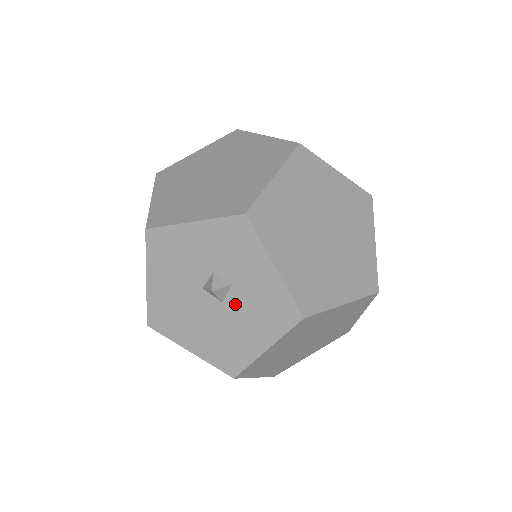
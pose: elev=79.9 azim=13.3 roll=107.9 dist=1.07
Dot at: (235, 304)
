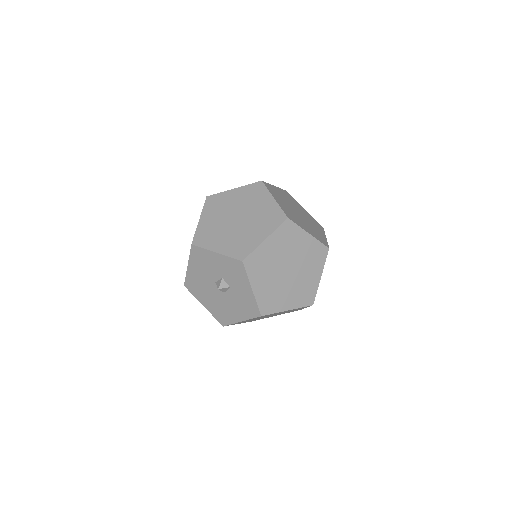
Dot at: (230, 296)
